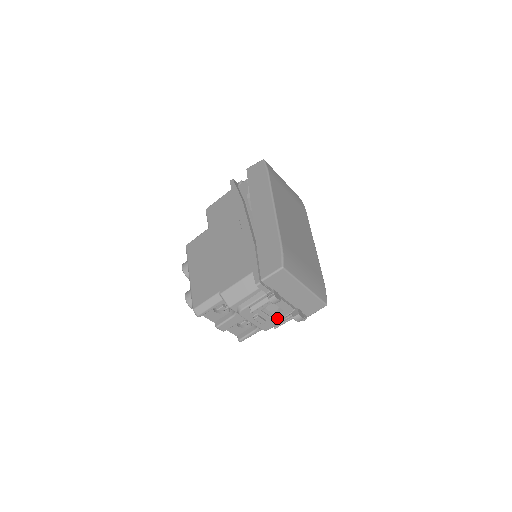
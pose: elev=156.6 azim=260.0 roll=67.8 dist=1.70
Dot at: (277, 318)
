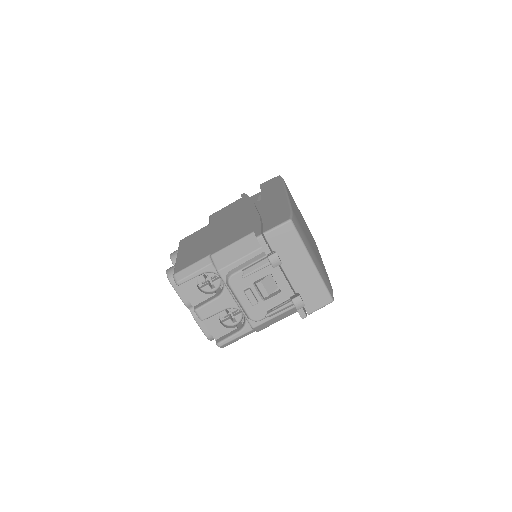
Dot at: (271, 303)
